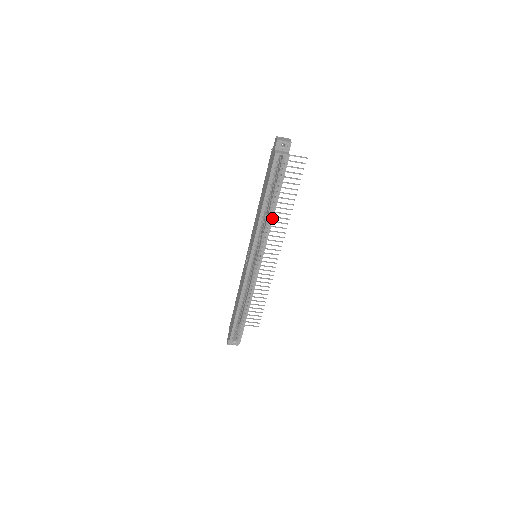
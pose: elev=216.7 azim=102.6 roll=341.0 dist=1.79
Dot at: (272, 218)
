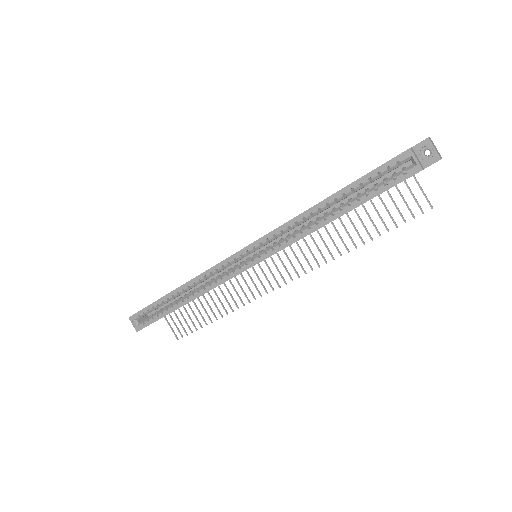
Dot at: (319, 227)
